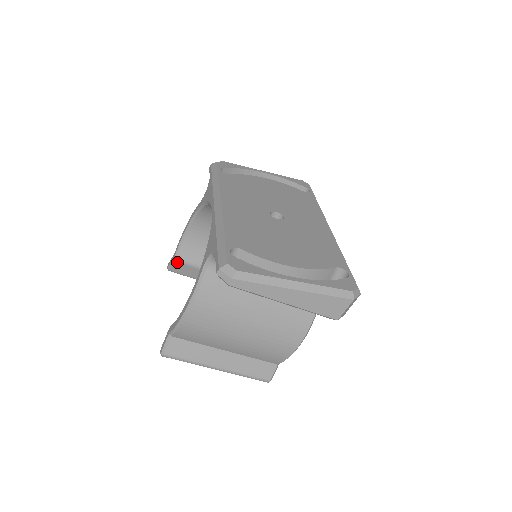
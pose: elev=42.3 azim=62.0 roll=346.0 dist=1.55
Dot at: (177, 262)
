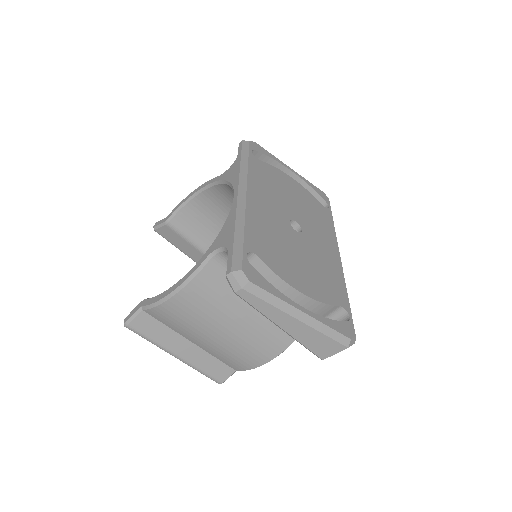
Dot at: (167, 226)
